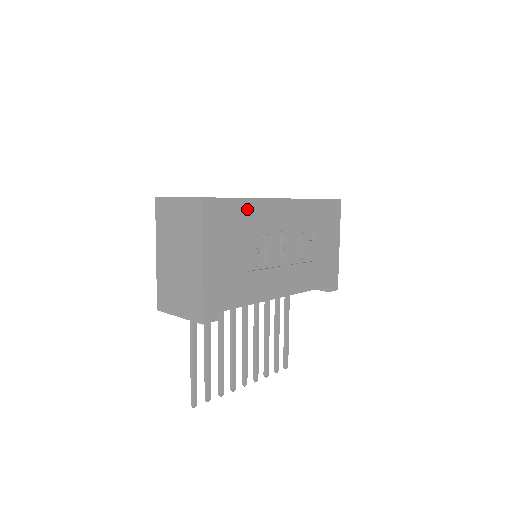
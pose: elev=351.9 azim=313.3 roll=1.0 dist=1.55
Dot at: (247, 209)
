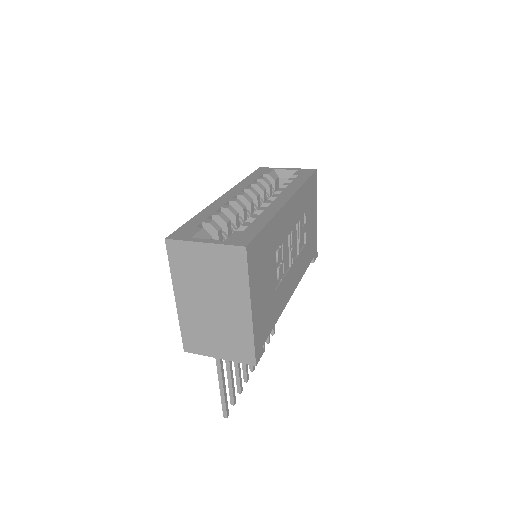
Dot at: (271, 231)
